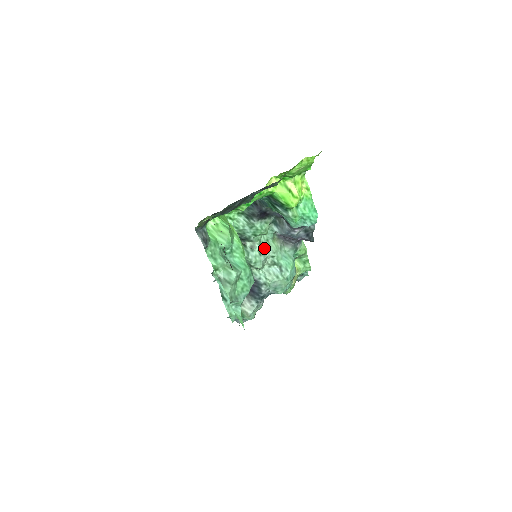
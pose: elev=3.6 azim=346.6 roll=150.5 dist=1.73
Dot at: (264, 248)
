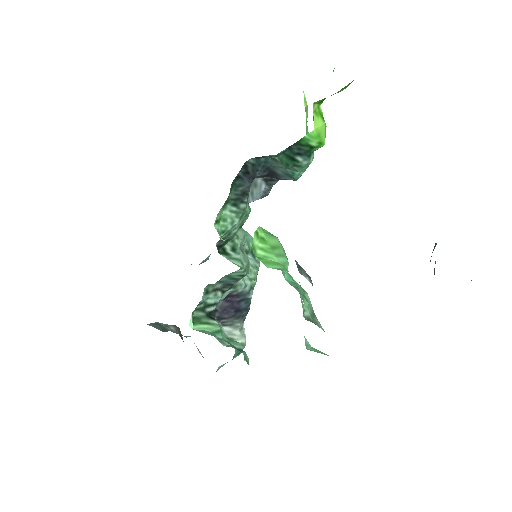
Dot at: (240, 239)
